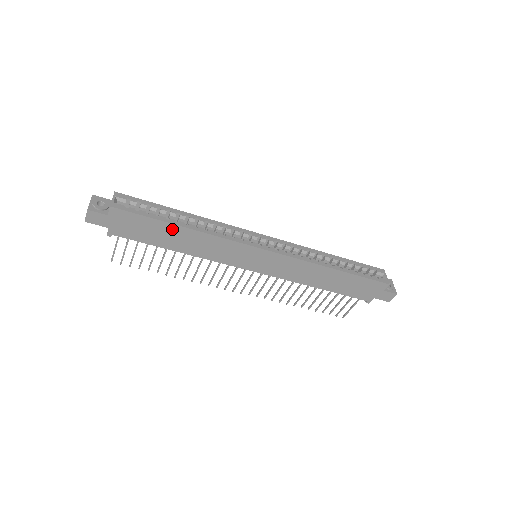
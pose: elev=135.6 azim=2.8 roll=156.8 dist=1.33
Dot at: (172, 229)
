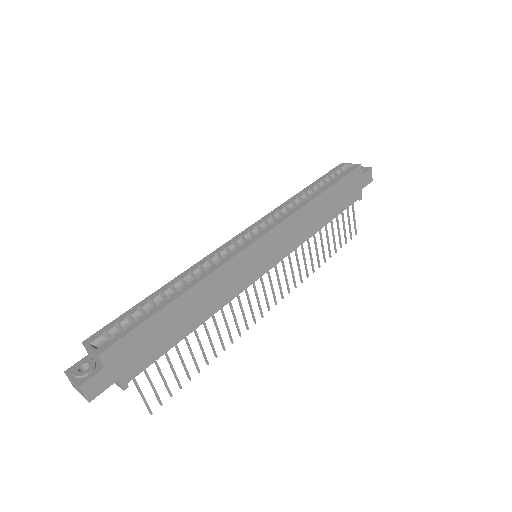
Dot at: (173, 309)
